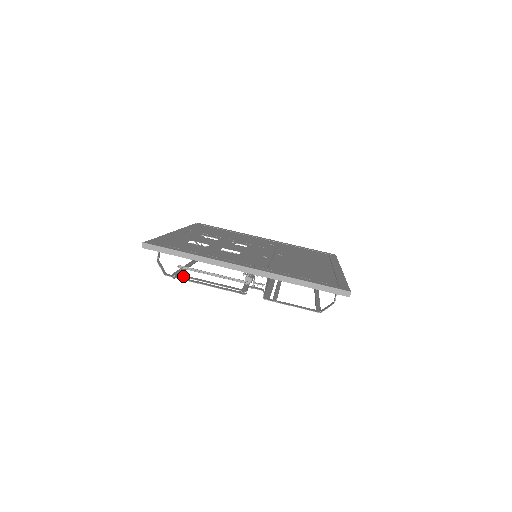
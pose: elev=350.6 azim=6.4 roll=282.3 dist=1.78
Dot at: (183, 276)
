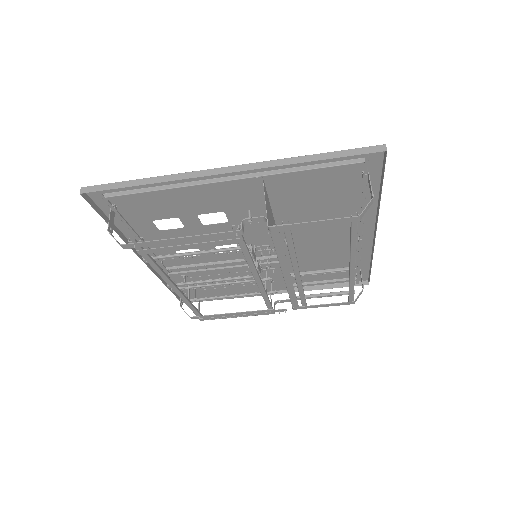
Dot at: (149, 249)
